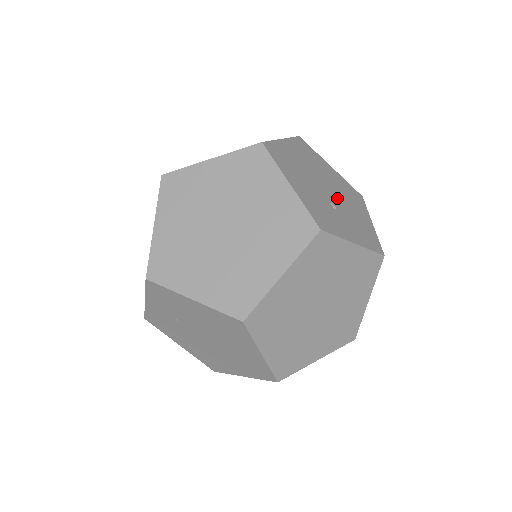
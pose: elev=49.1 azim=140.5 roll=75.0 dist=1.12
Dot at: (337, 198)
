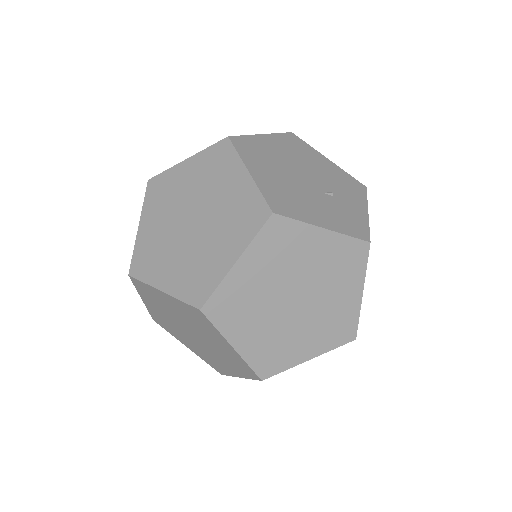
Dot at: (313, 176)
